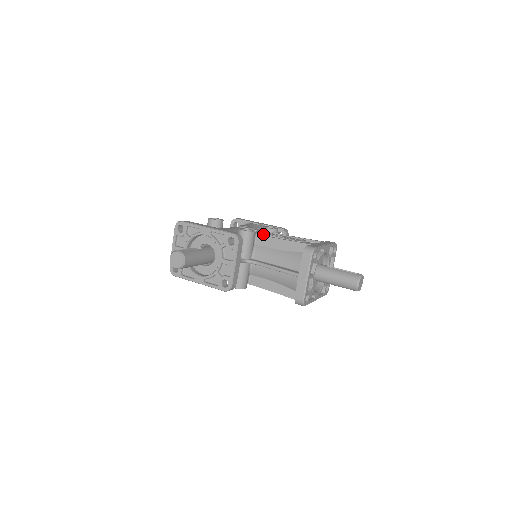
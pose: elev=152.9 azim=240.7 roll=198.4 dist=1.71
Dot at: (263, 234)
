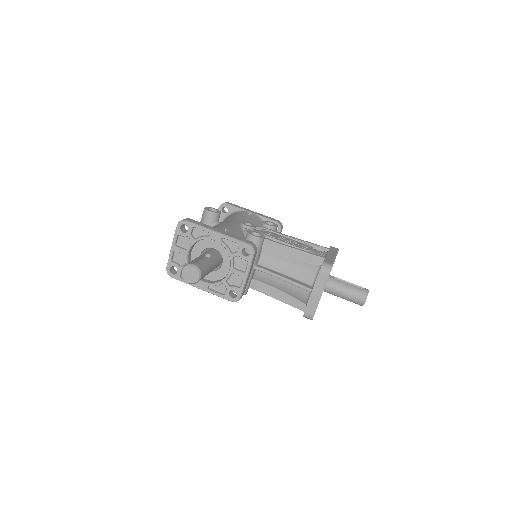
Dot at: (270, 238)
